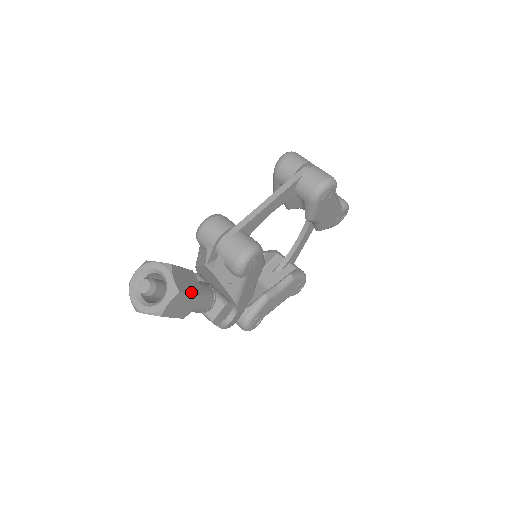
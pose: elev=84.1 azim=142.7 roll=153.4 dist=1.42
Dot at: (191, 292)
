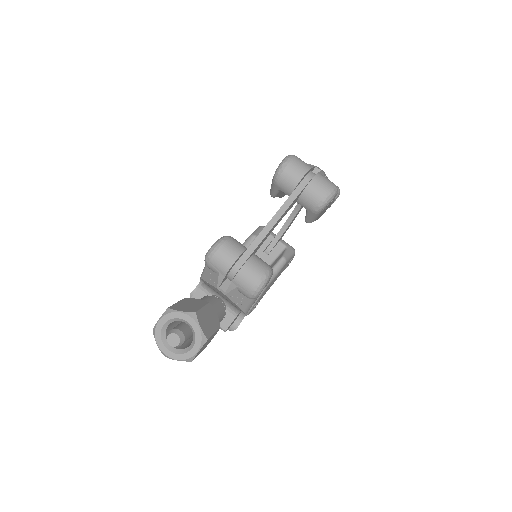
Dot at: (214, 330)
